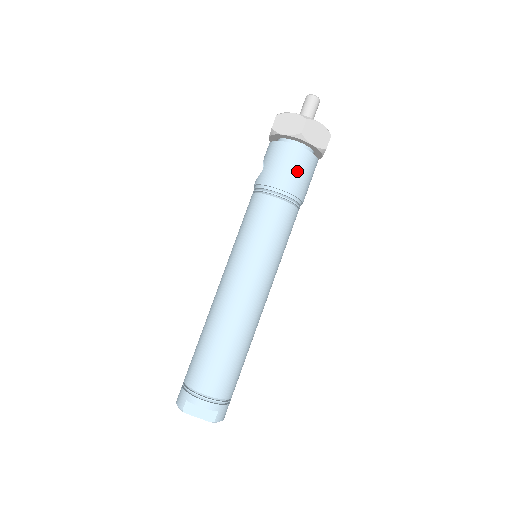
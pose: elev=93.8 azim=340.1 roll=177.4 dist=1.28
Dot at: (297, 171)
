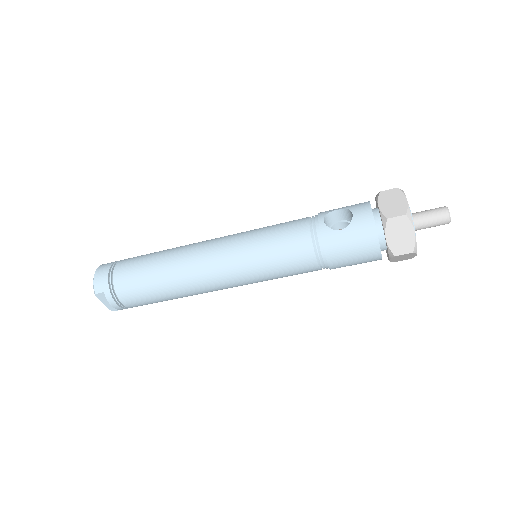
Dot at: (355, 263)
